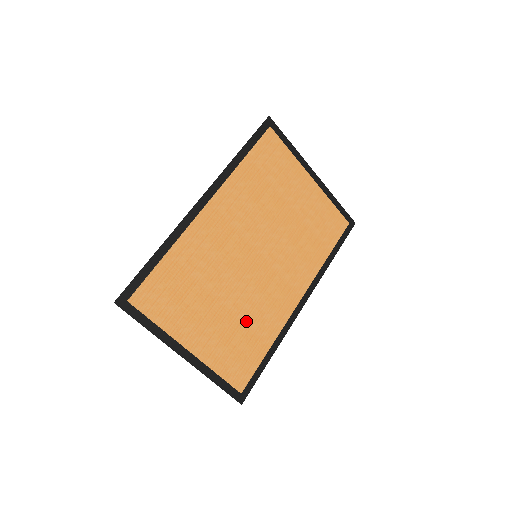
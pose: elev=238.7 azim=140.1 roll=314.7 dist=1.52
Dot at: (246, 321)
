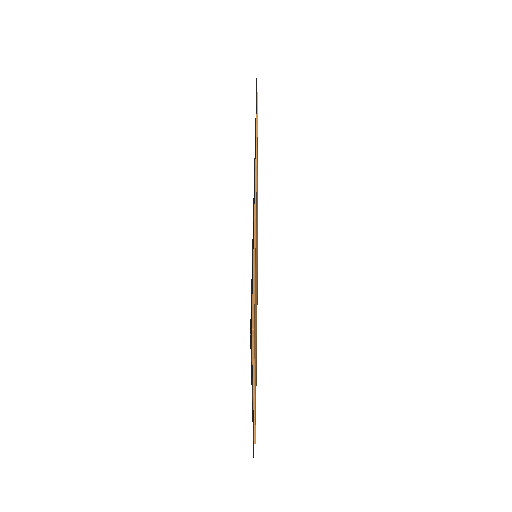
Dot at: (256, 344)
